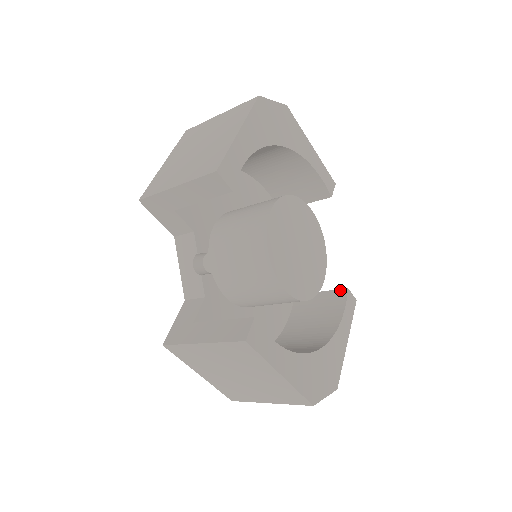
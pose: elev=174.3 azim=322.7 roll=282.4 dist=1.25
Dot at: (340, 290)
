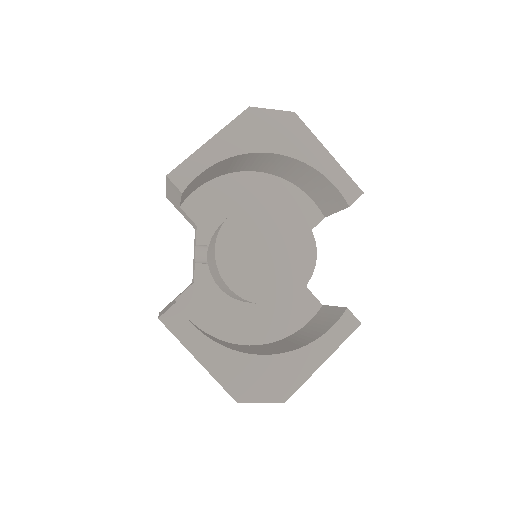
Dot at: (342, 308)
